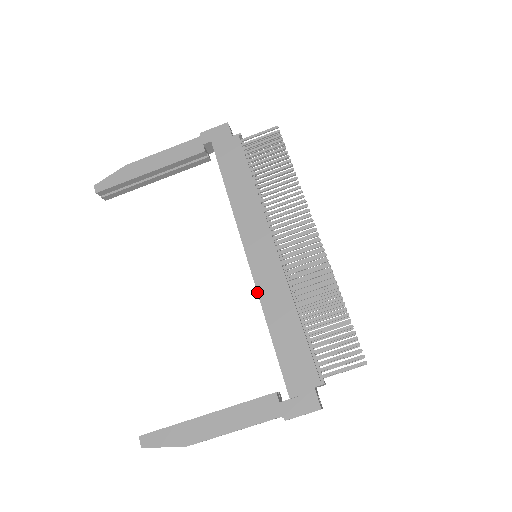
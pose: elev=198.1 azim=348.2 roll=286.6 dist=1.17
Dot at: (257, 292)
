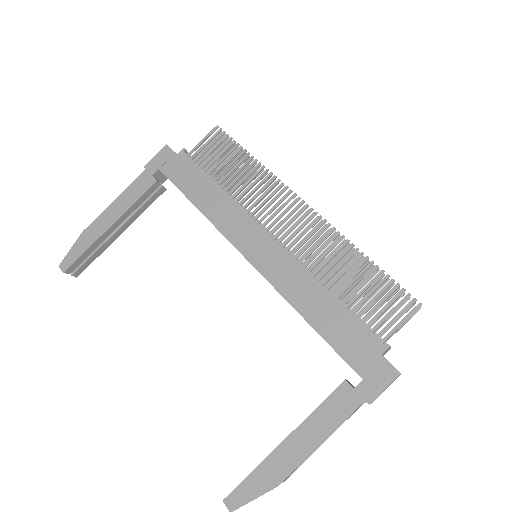
Dot at: (275, 289)
